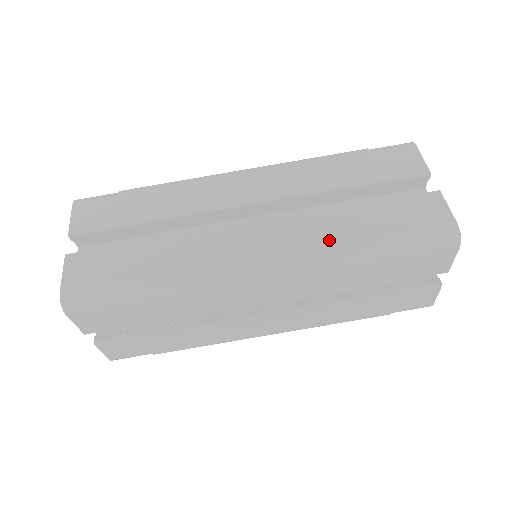
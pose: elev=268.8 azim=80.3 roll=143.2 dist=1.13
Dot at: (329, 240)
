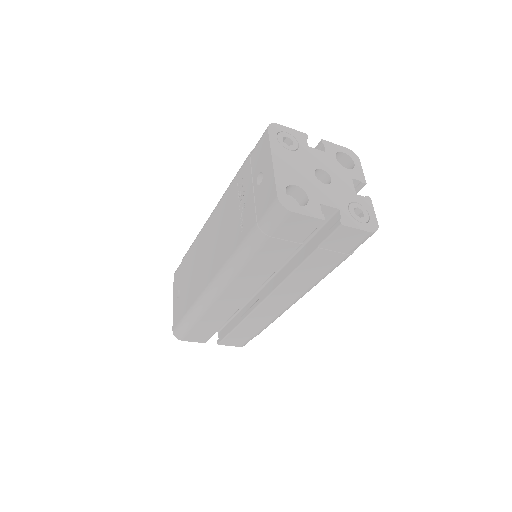
Dot at: (314, 280)
